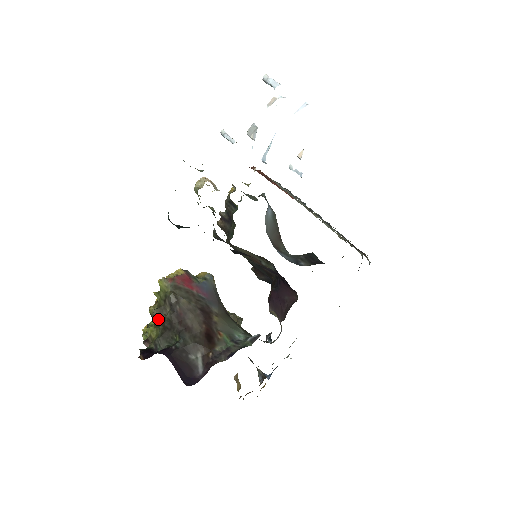
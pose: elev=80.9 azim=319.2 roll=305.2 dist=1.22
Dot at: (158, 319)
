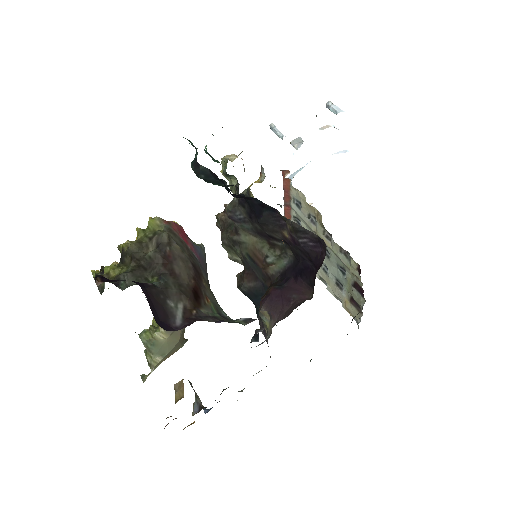
Dot at: (133, 254)
